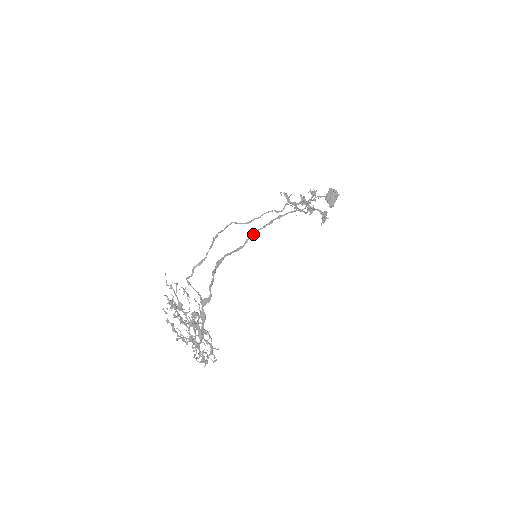
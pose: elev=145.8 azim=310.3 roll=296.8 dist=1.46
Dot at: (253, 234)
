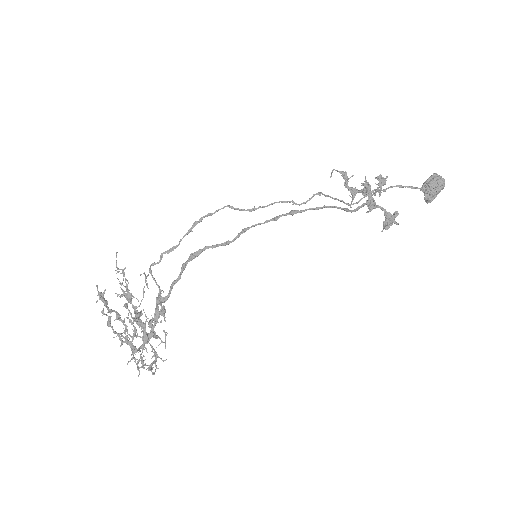
Dot at: (249, 228)
